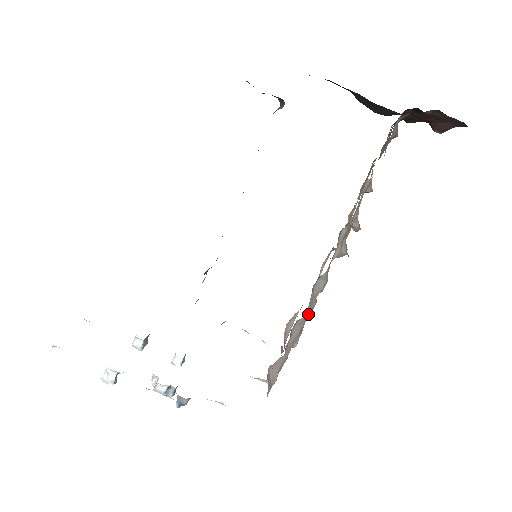
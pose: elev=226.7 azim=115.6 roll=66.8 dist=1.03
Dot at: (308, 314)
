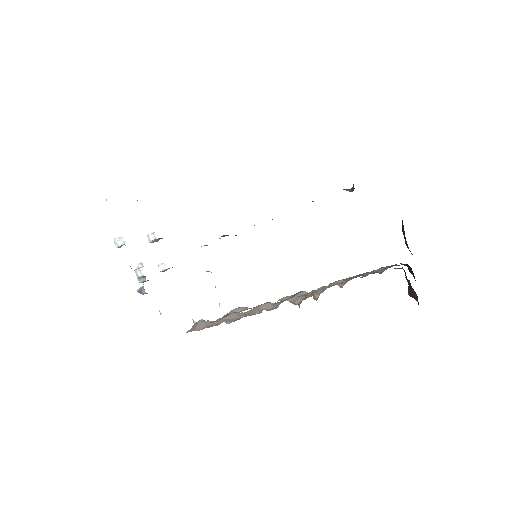
Dot at: (249, 314)
